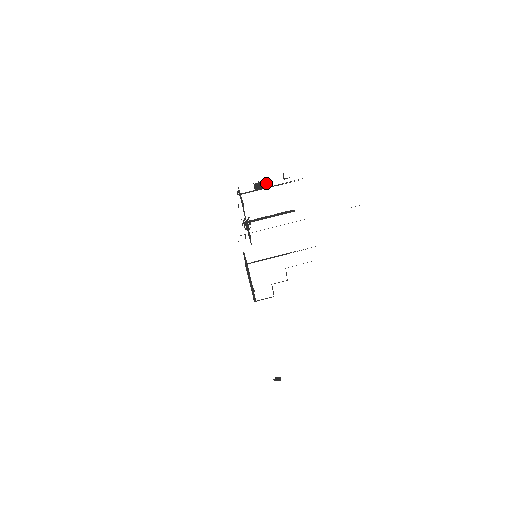
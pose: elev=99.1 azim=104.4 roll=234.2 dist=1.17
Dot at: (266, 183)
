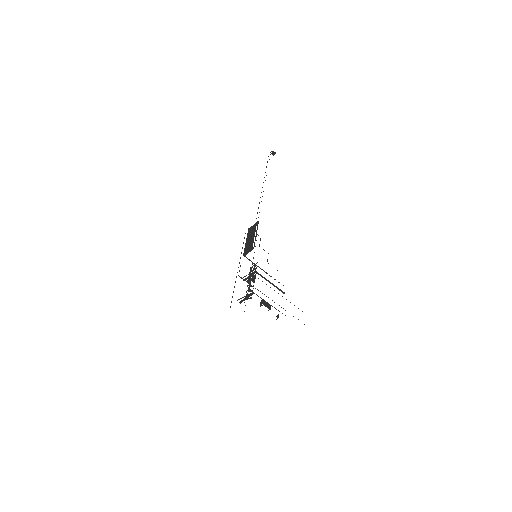
Dot at: (269, 307)
